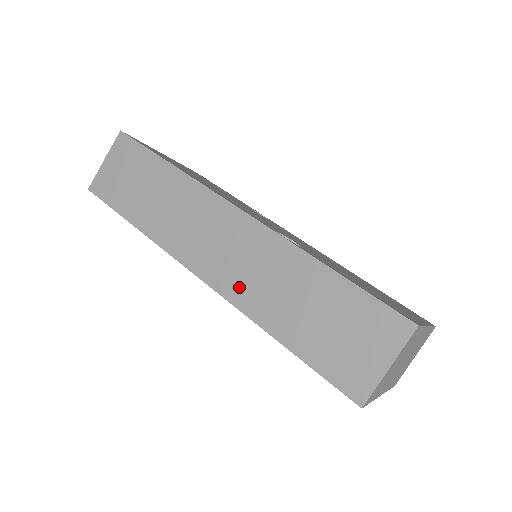
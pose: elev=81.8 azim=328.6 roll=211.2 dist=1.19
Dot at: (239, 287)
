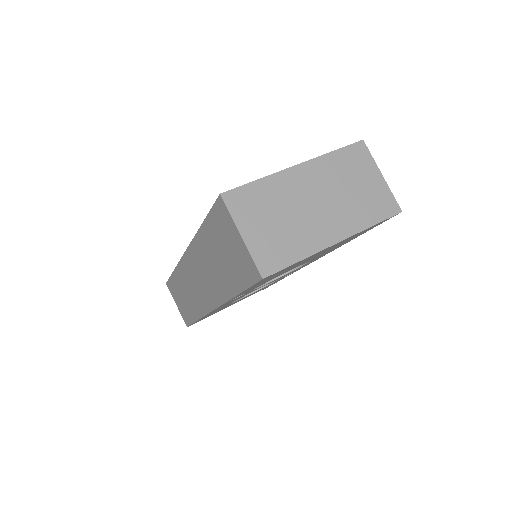
Dot at: (214, 292)
